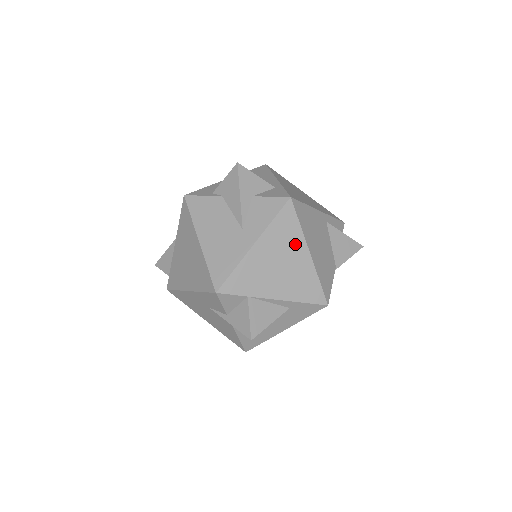
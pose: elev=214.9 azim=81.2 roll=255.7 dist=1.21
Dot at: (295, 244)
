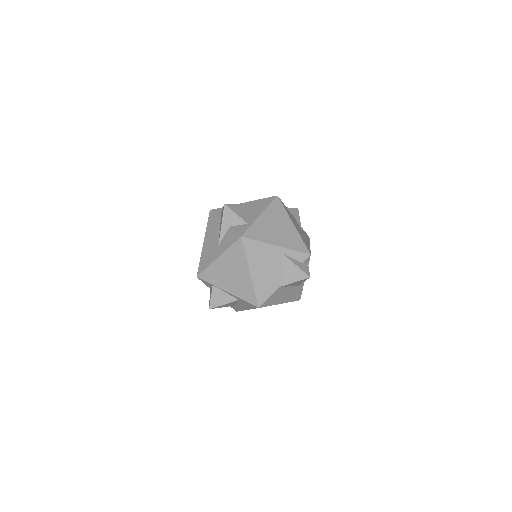
Dot at: (242, 265)
